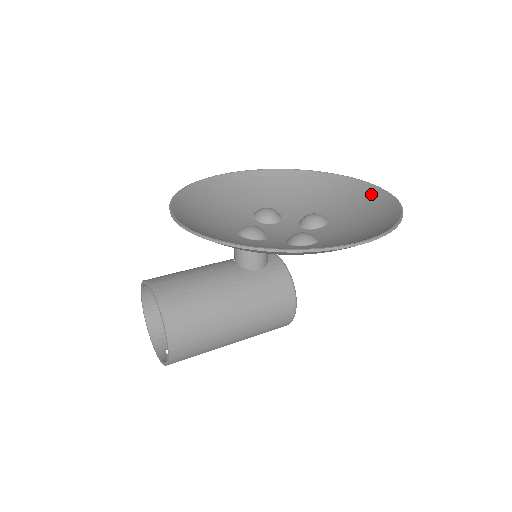
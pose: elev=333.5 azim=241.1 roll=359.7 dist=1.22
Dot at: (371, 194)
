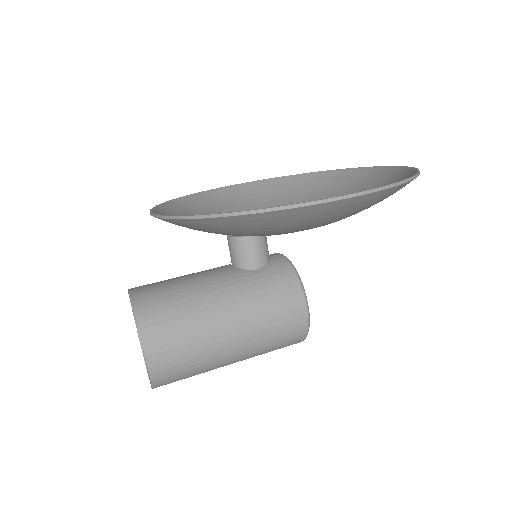
Dot at: (388, 174)
